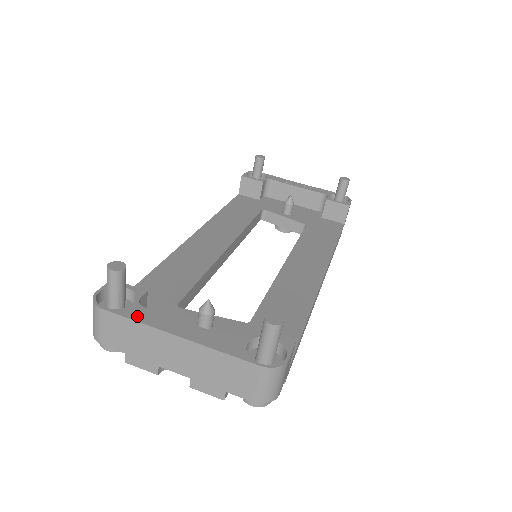
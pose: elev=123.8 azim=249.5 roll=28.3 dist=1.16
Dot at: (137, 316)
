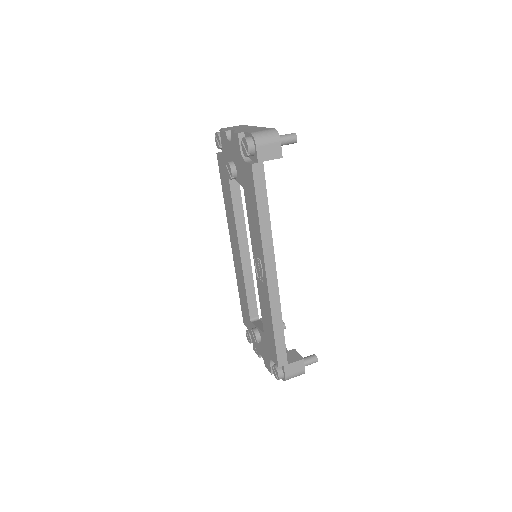
Dot at: occluded
